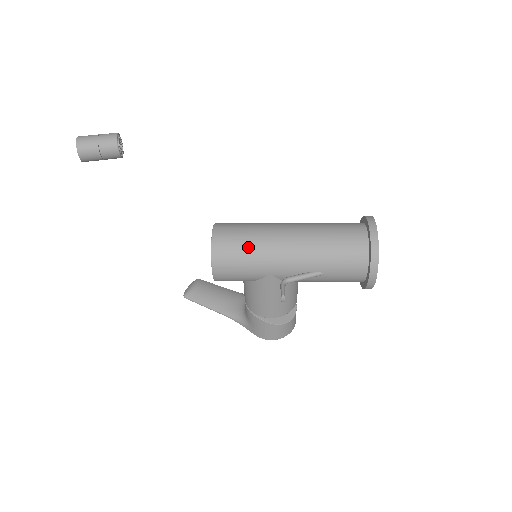
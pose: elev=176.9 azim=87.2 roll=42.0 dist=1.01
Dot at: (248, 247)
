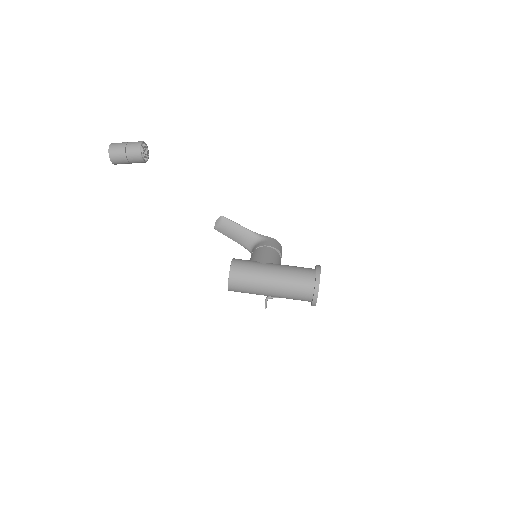
Dot at: (248, 292)
